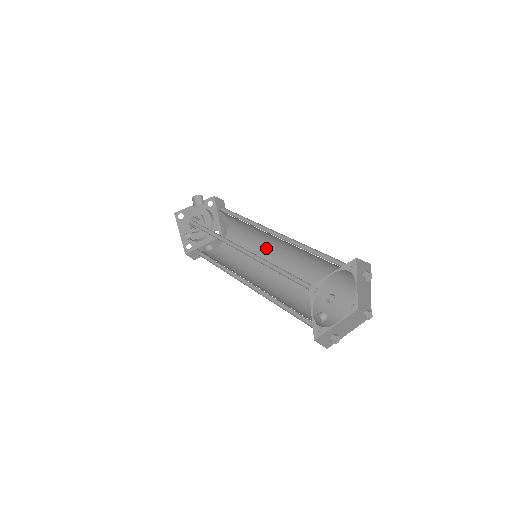
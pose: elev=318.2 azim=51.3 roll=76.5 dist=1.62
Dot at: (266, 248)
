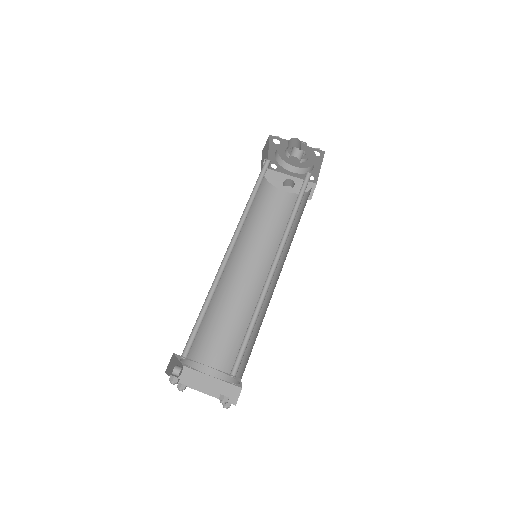
Dot at: (286, 253)
